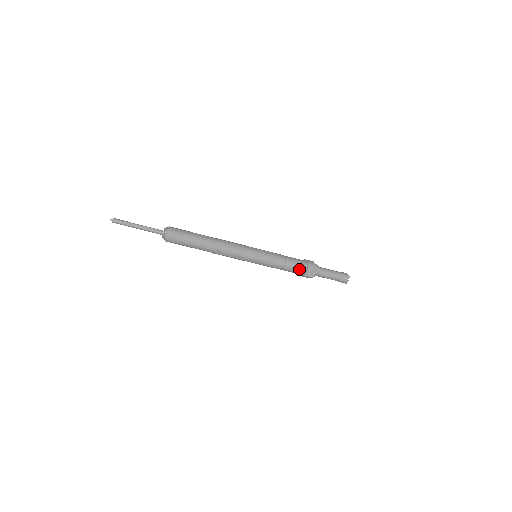
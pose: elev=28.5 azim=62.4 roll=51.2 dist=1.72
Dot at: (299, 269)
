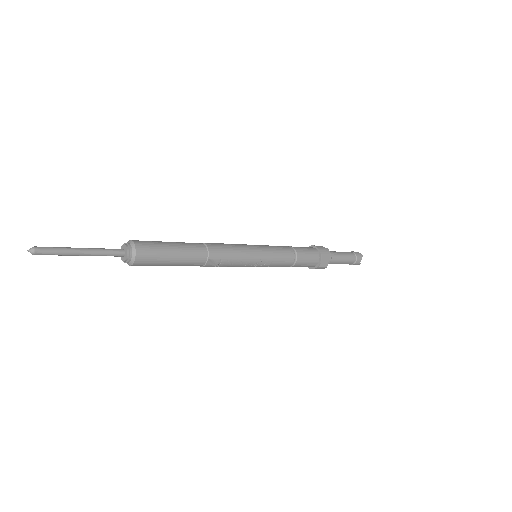
Dot at: (311, 260)
